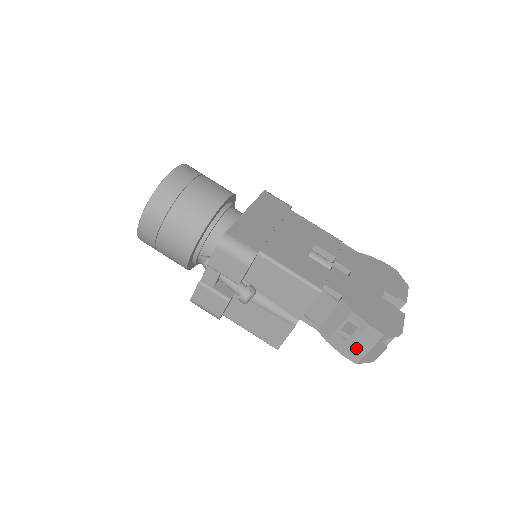
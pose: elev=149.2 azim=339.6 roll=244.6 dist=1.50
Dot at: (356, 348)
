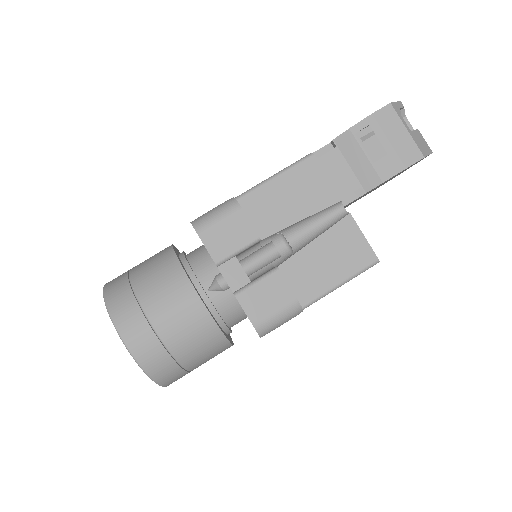
Dot at: (400, 145)
